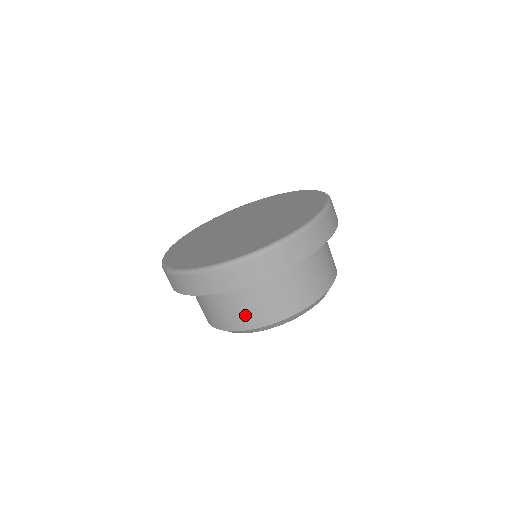
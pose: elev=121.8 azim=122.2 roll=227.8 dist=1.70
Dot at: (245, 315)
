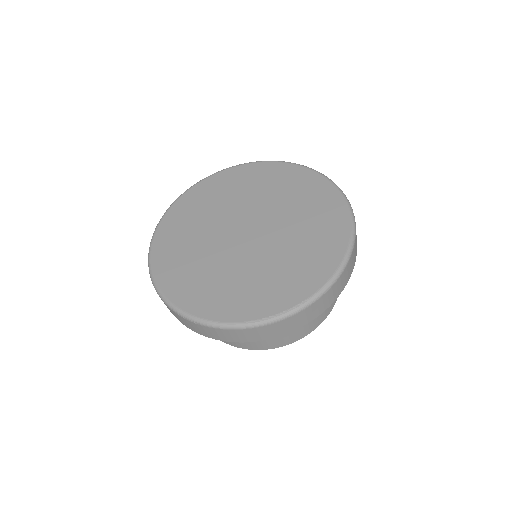
Dot at: (312, 322)
